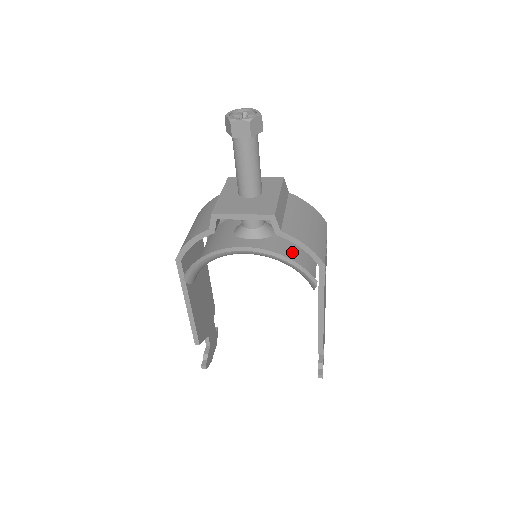
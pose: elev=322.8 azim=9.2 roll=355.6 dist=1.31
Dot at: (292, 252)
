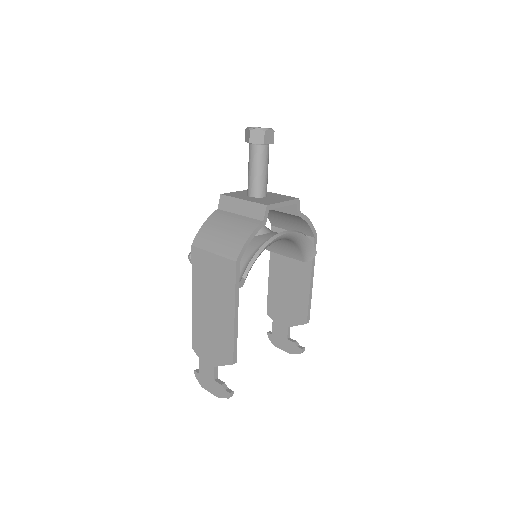
Dot at: occluded
